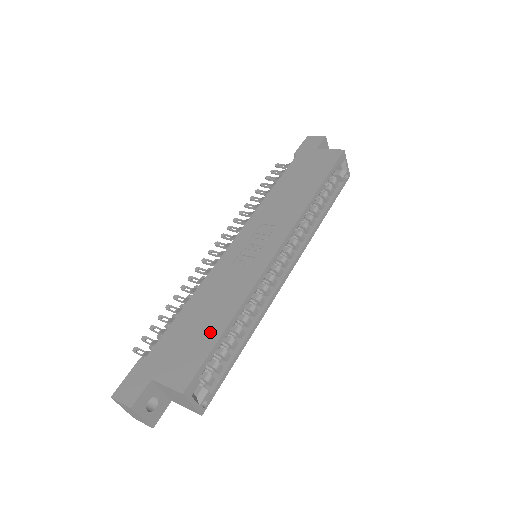
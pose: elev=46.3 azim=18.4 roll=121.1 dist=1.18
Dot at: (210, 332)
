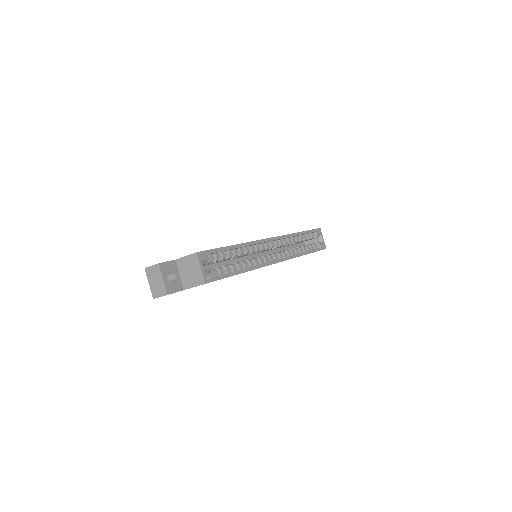
Dot at: occluded
